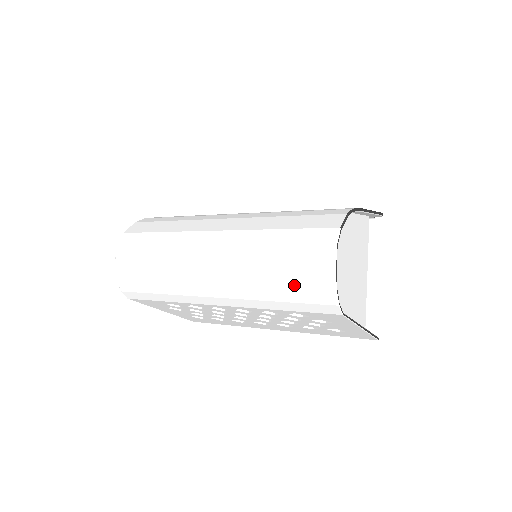
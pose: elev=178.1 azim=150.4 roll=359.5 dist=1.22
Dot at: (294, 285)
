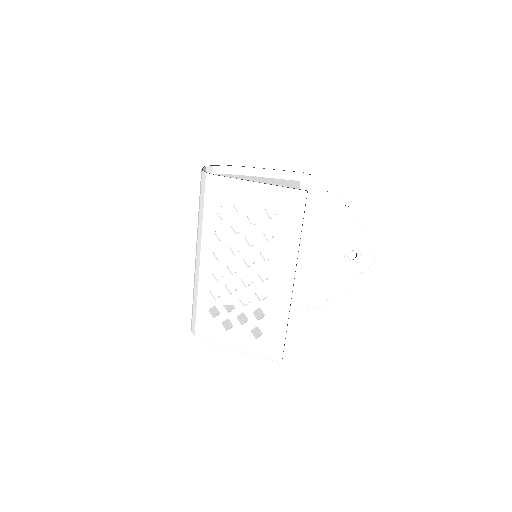
Dot at: (200, 197)
